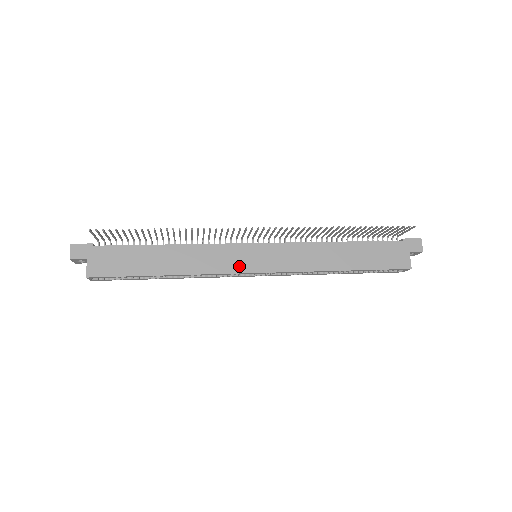
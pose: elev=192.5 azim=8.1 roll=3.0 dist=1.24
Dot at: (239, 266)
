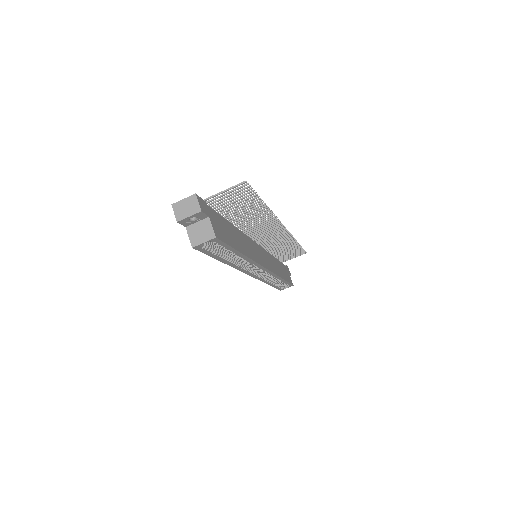
Dot at: (261, 260)
